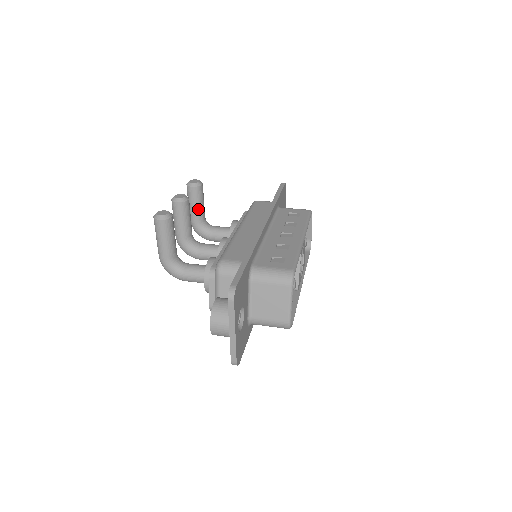
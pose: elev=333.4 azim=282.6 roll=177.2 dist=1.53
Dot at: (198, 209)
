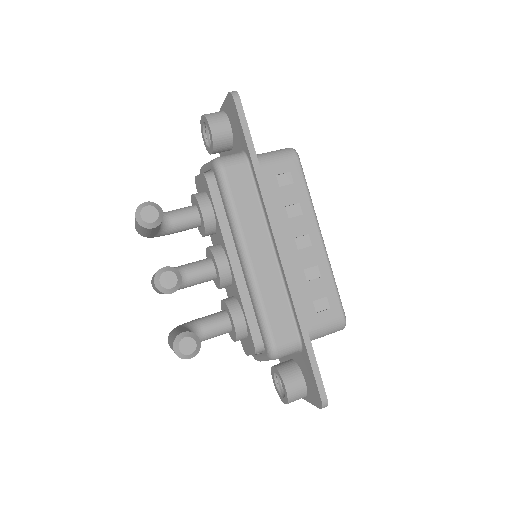
Dot at: (157, 230)
